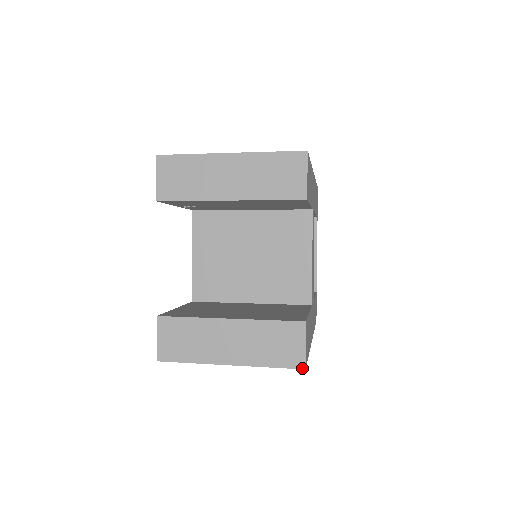
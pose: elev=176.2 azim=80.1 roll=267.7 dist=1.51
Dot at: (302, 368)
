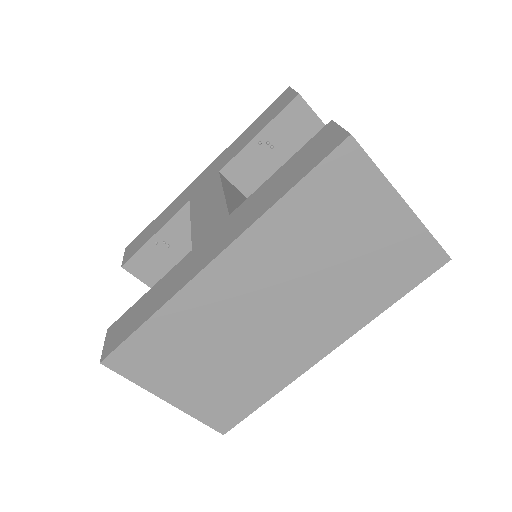
Dot at: (449, 256)
